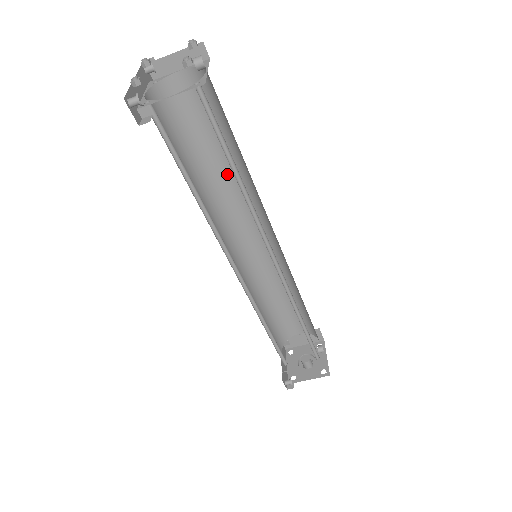
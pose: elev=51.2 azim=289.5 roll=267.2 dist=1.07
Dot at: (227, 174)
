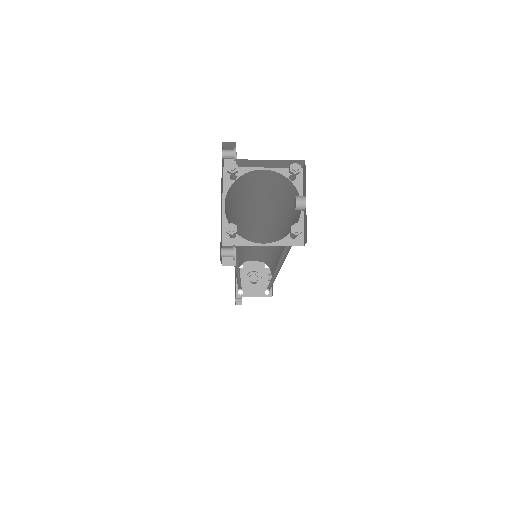
Dot at: (260, 211)
